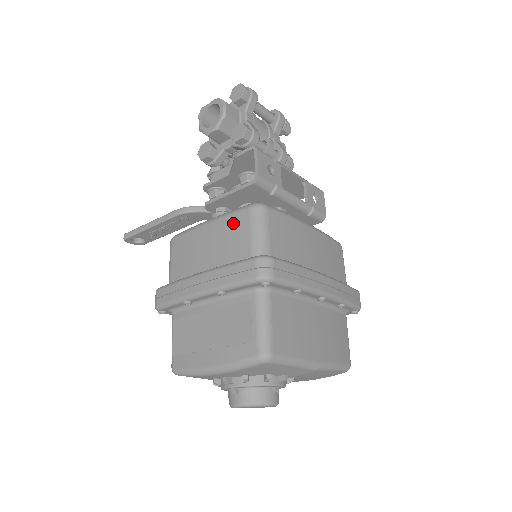
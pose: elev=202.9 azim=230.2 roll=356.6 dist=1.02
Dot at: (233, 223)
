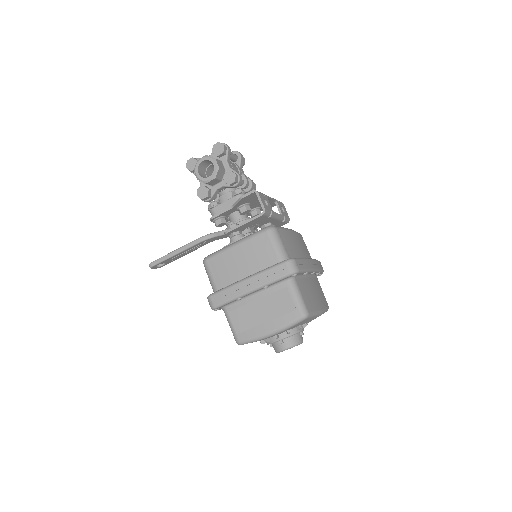
Dot at: (257, 242)
